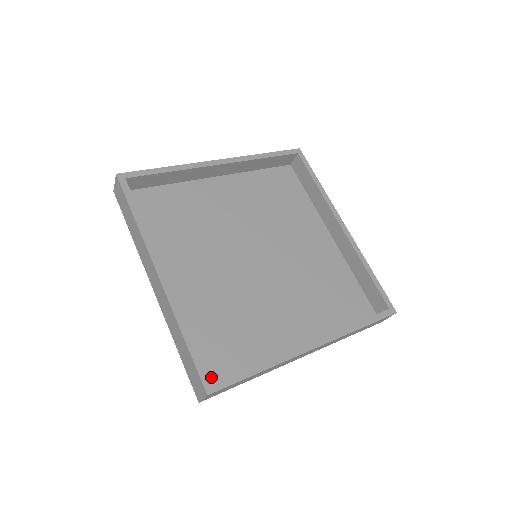
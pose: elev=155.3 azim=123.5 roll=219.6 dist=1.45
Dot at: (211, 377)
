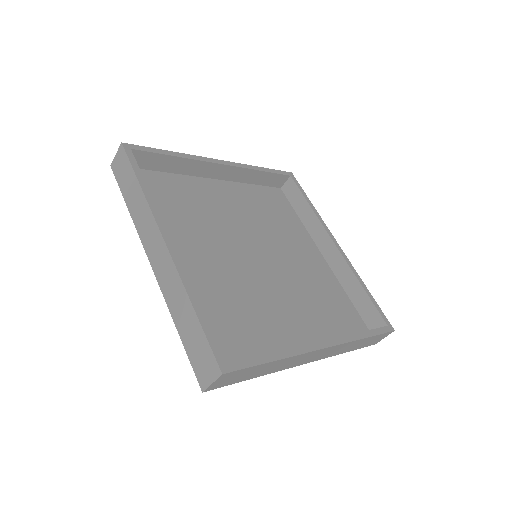
Dot at: occluded
